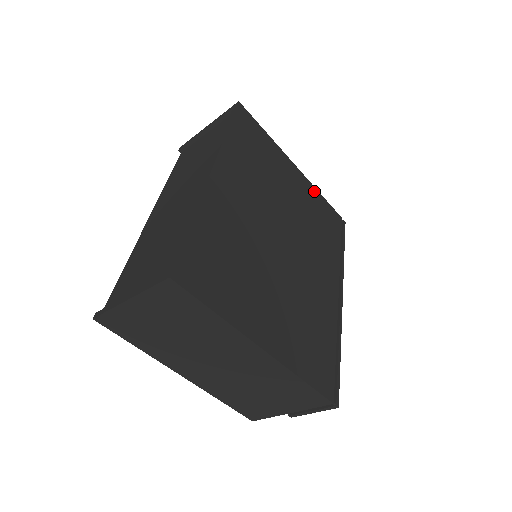
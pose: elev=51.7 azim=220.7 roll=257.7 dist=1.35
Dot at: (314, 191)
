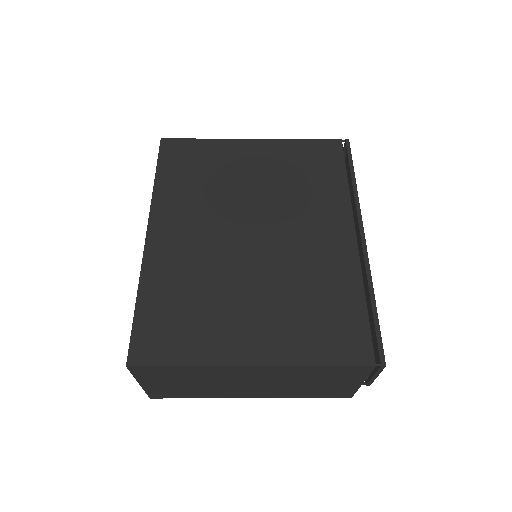
Dot at: (288, 144)
